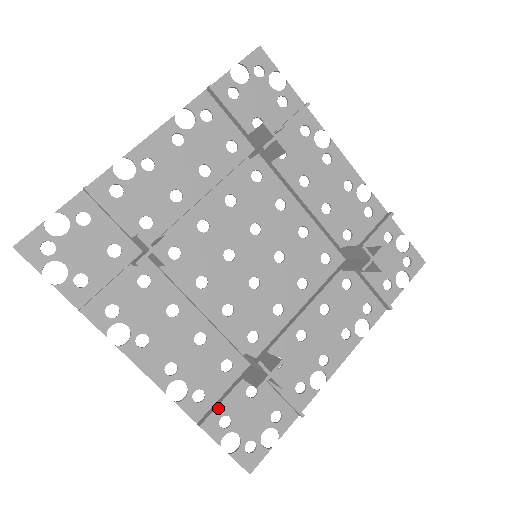
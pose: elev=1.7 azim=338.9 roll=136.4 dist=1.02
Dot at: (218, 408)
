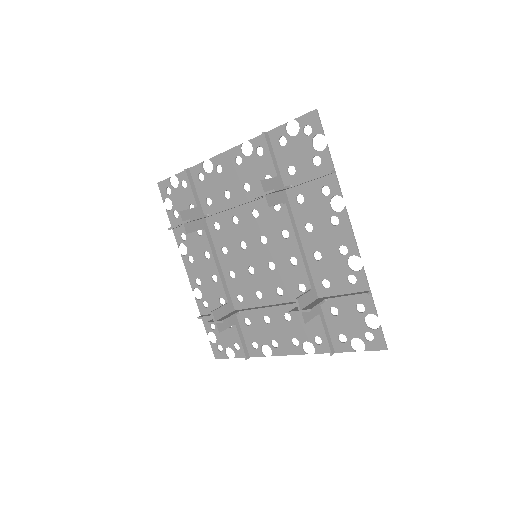
Dot at: (208, 317)
